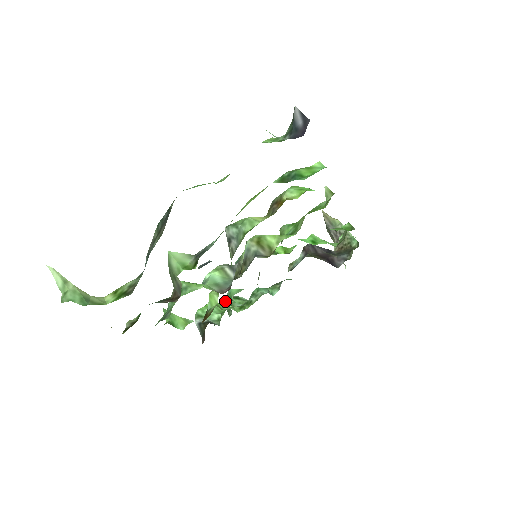
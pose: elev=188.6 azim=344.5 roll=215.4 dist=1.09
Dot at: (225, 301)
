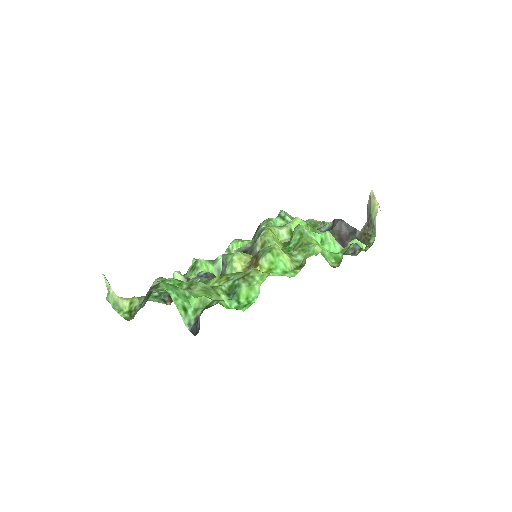
Dot at: occluded
